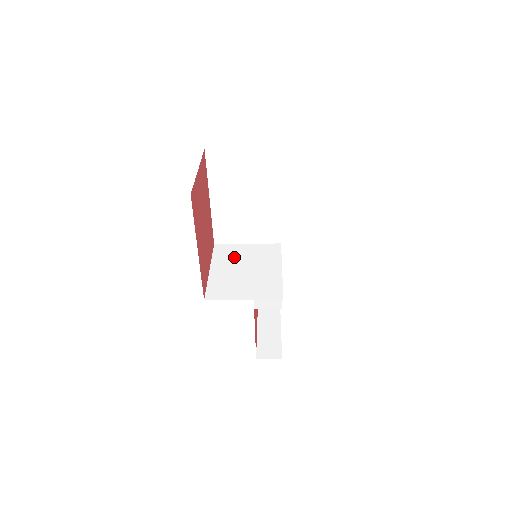
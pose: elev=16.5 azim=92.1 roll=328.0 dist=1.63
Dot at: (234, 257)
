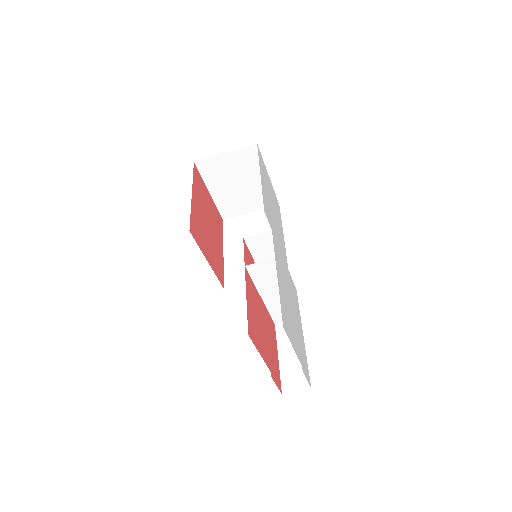
Dot at: occluded
